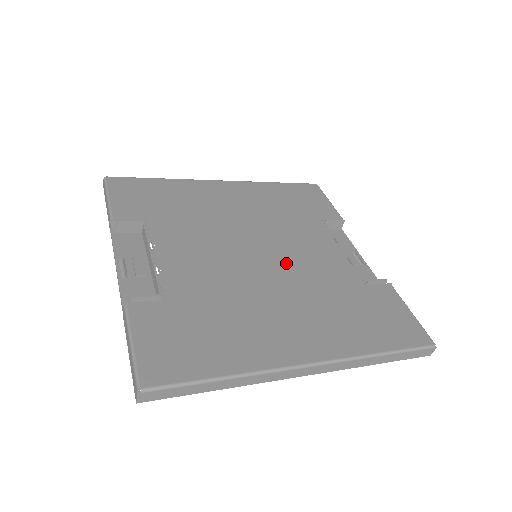
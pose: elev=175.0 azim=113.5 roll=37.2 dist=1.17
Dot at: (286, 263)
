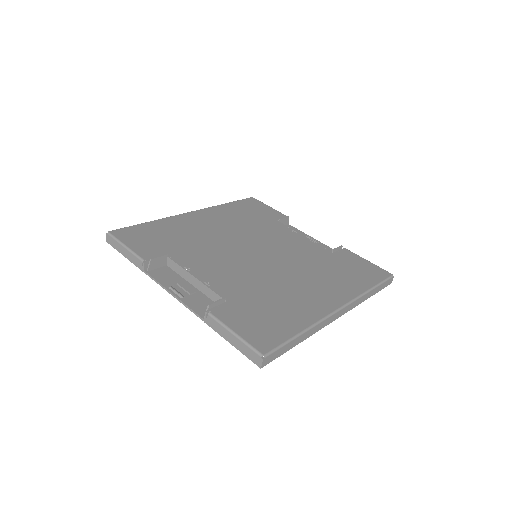
Dot at: (279, 254)
